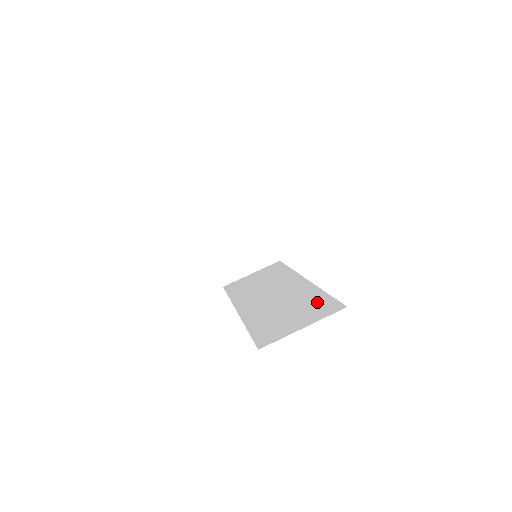
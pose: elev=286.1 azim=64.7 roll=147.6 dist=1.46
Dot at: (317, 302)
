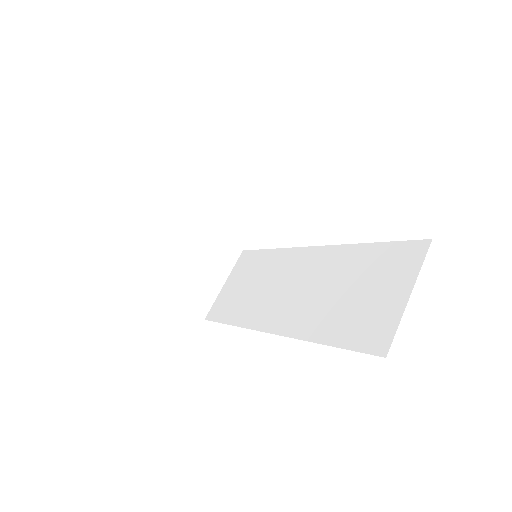
Dot at: (377, 259)
